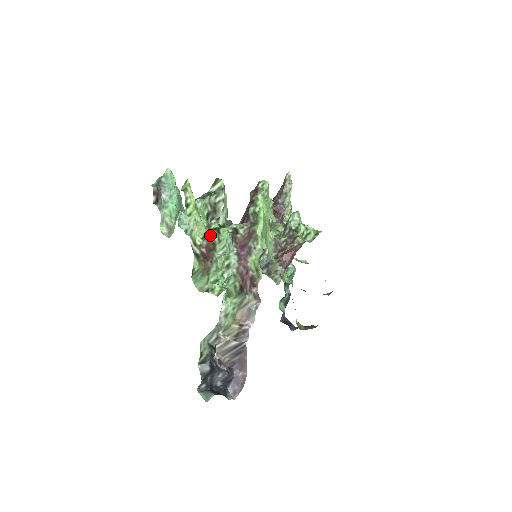
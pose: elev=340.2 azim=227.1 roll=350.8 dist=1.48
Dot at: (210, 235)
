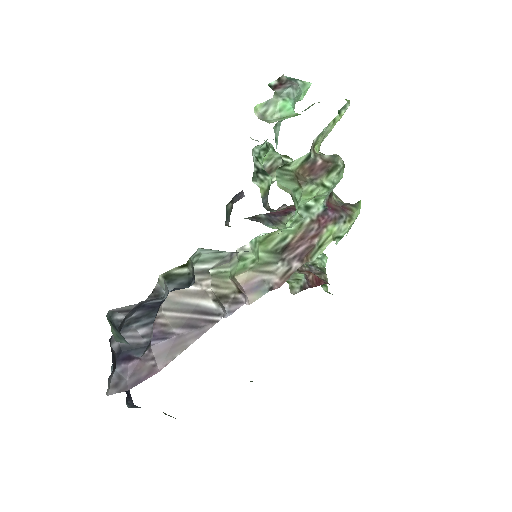
Dot at: (339, 157)
